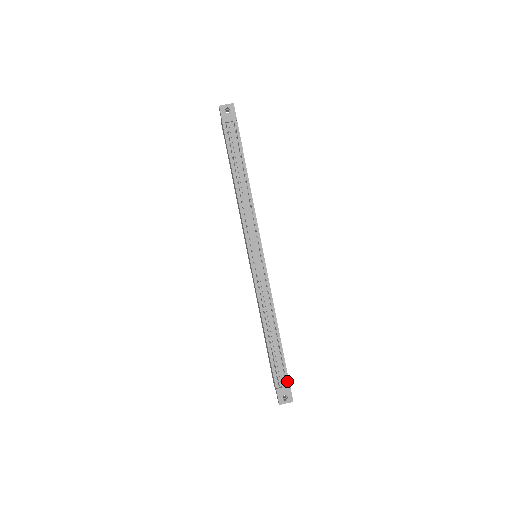
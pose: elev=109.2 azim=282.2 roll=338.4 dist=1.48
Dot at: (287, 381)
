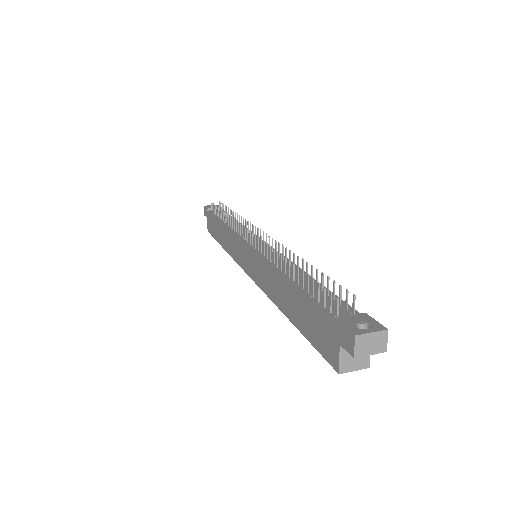
Dot at: (356, 314)
